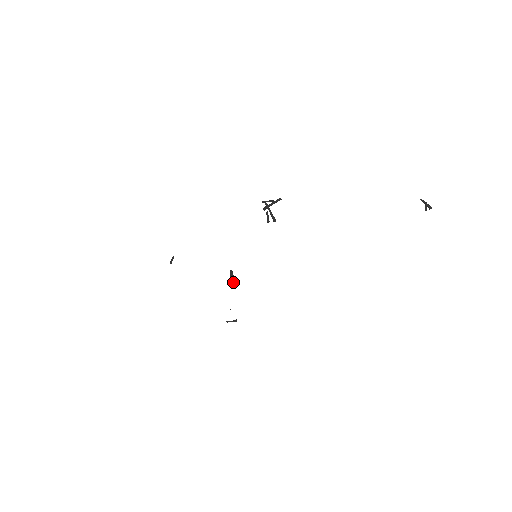
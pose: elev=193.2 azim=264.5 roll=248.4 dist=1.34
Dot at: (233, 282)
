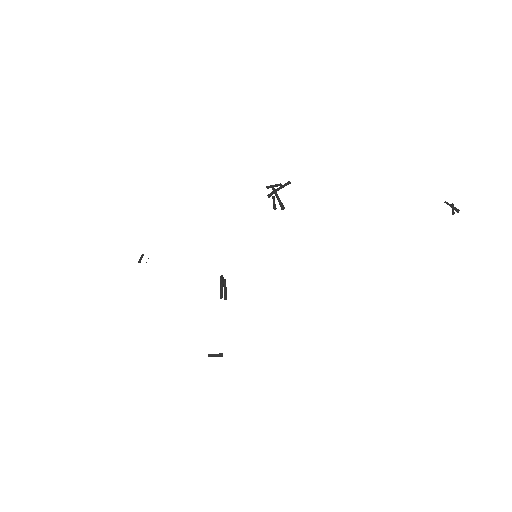
Dot at: (225, 289)
